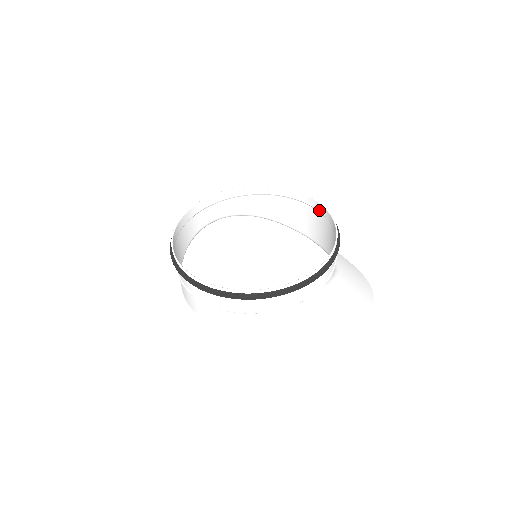
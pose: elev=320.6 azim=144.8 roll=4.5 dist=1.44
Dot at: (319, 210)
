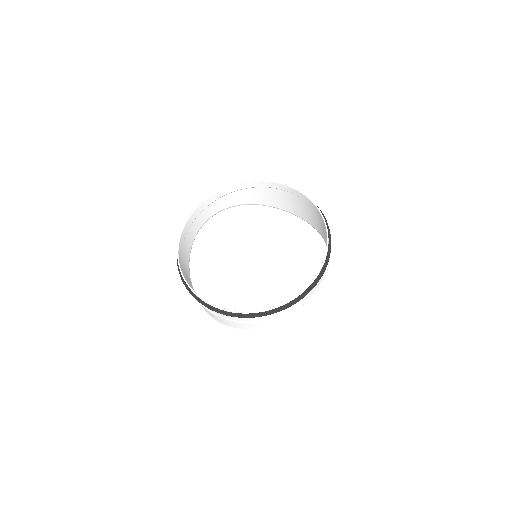
Dot at: (303, 199)
